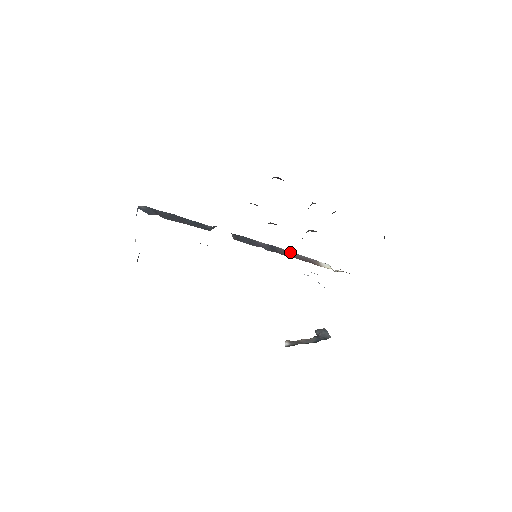
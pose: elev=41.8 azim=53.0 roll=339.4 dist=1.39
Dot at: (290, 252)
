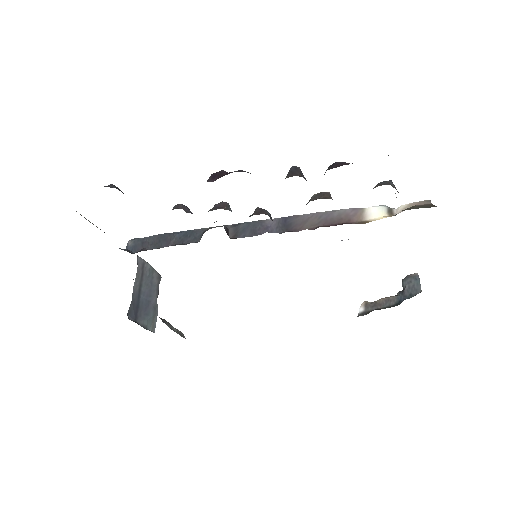
Dot at: (314, 215)
